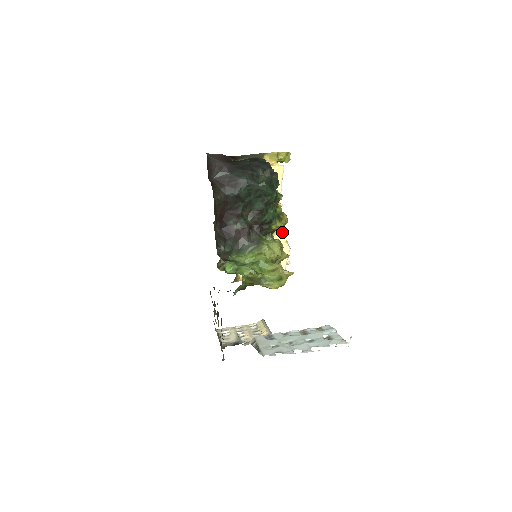
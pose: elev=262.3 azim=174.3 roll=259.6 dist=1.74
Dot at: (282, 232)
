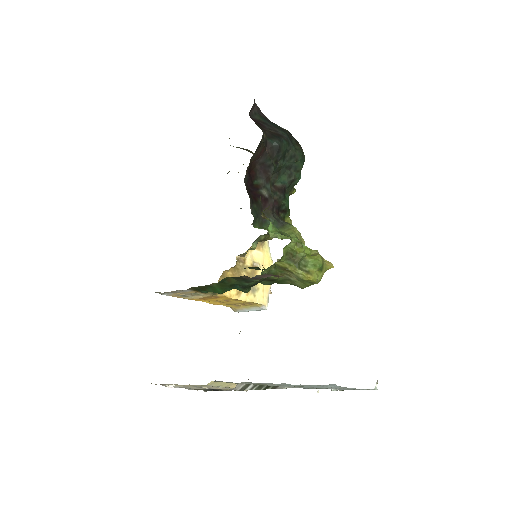
Dot at: (268, 248)
